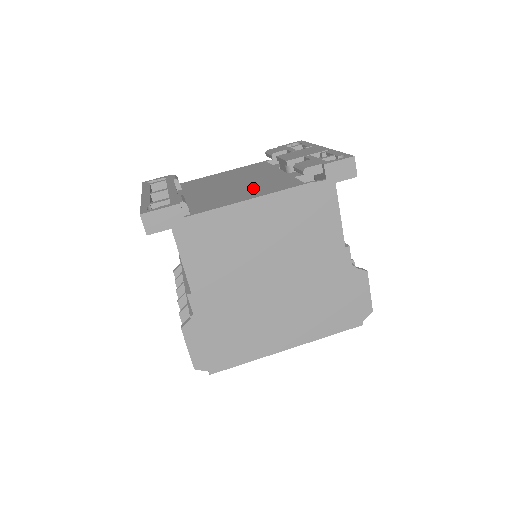
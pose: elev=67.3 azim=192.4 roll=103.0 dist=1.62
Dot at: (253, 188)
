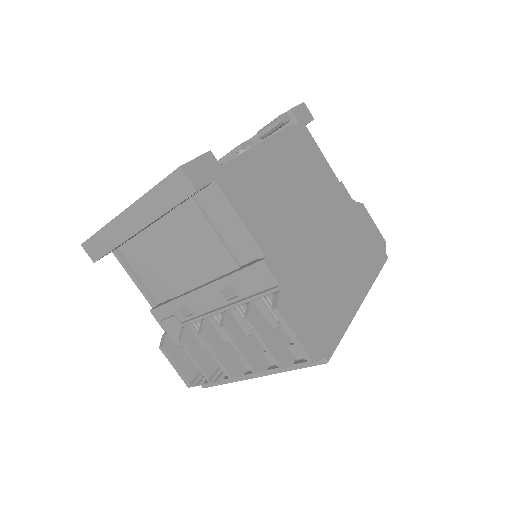
Dot at: occluded
